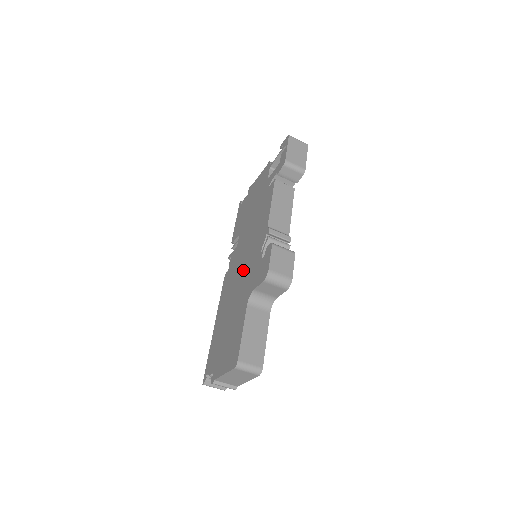
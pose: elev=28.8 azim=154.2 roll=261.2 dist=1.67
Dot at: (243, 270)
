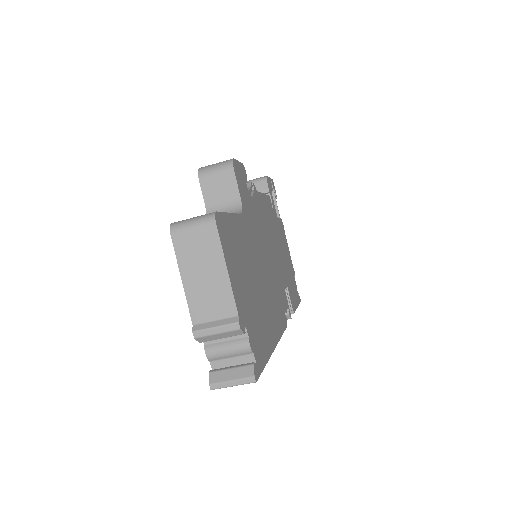
Dot at: occluded
